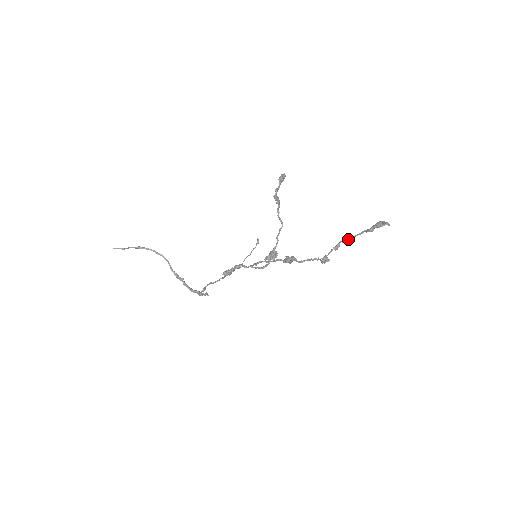
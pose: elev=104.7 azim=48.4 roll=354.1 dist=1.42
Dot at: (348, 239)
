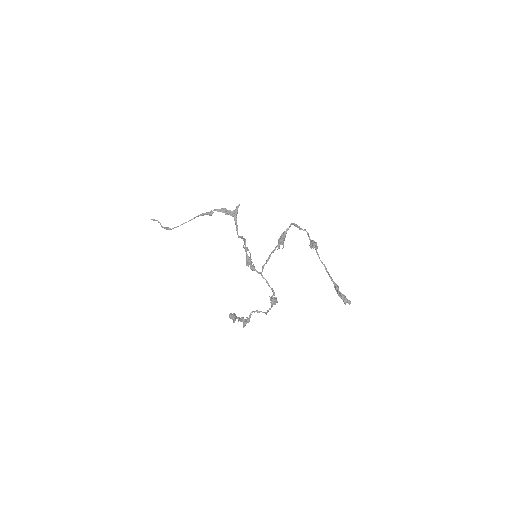
Dot at: (321, 262)
